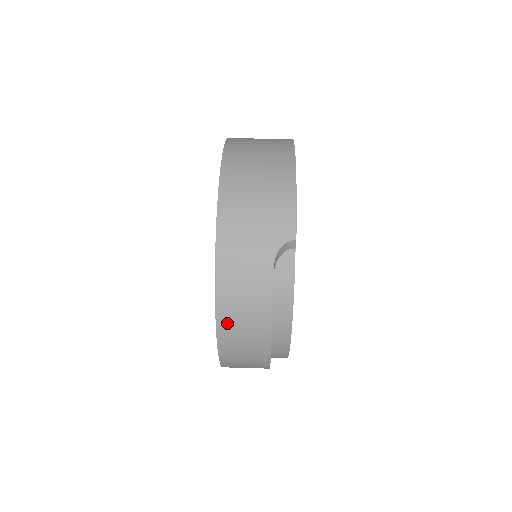
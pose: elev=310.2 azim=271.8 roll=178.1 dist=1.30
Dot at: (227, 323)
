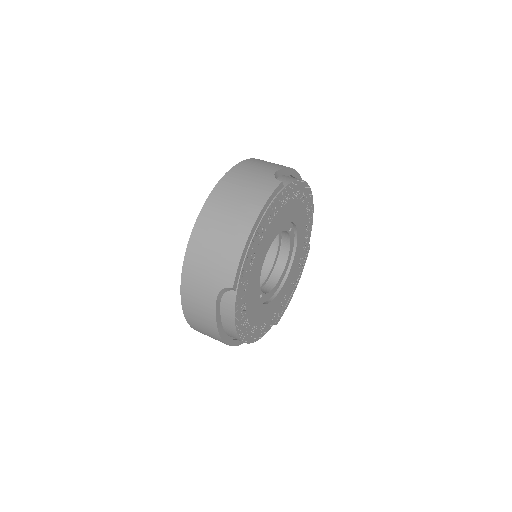
Dot at: (191, 320)
